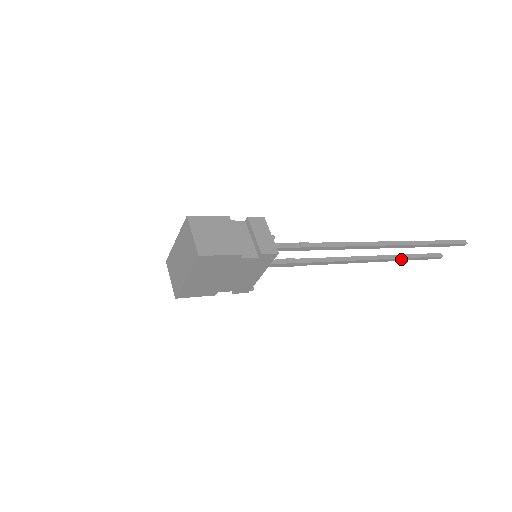
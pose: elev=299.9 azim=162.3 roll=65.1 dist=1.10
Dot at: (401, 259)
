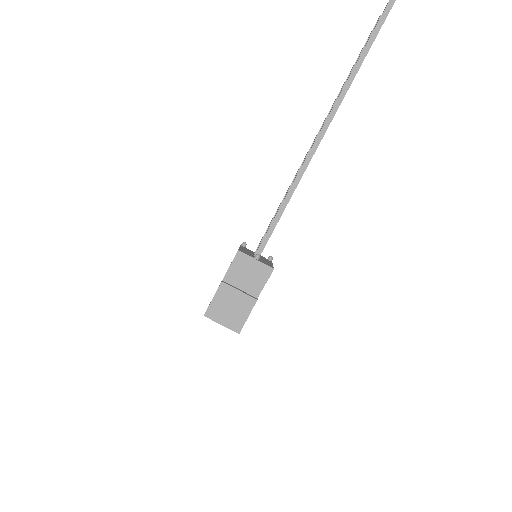
Dot at: occluded
